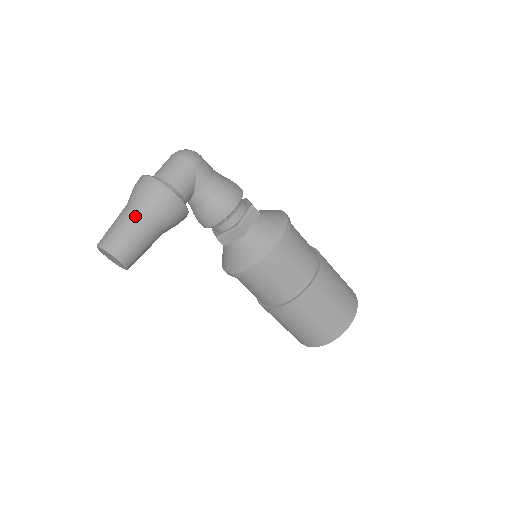
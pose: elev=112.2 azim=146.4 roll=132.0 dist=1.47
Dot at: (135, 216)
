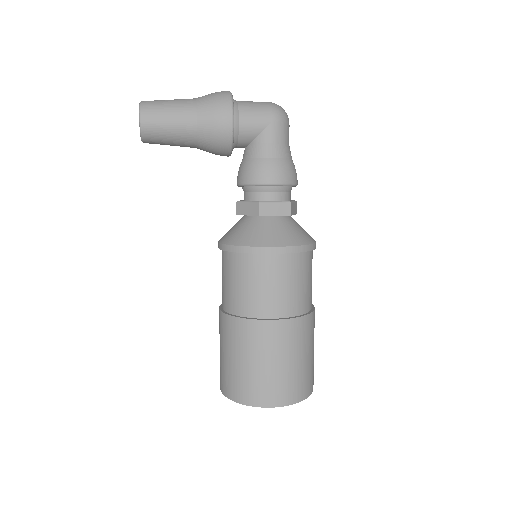
Dot at: (187, 105)
